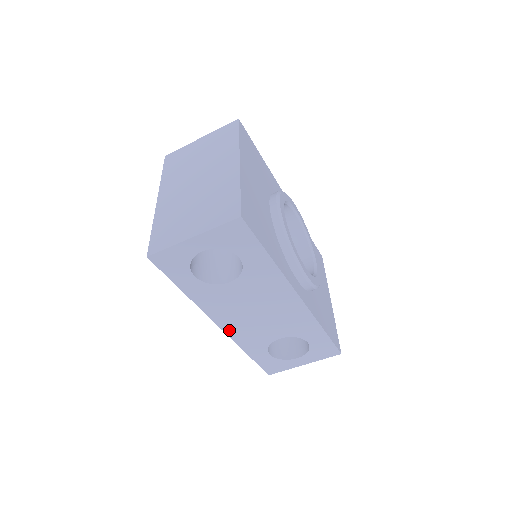
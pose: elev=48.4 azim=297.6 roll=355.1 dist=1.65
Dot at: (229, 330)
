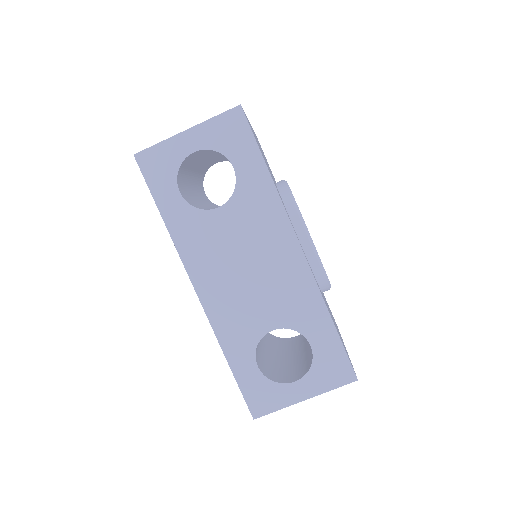
Dot at: (208, 302)
